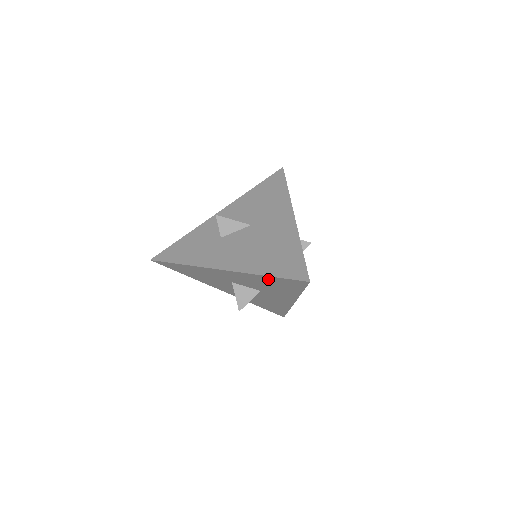
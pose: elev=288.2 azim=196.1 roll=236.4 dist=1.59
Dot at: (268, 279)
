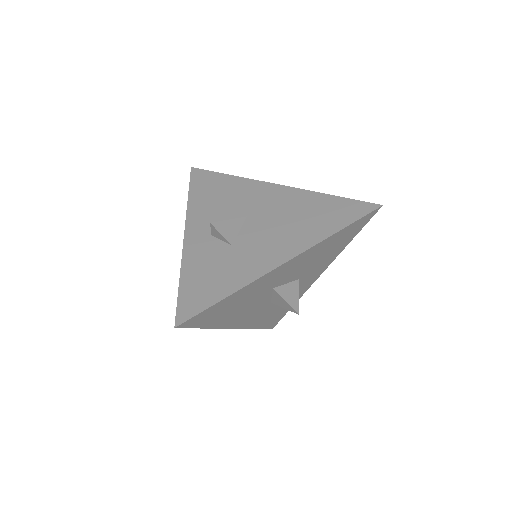
Dot at: (335, 238)
